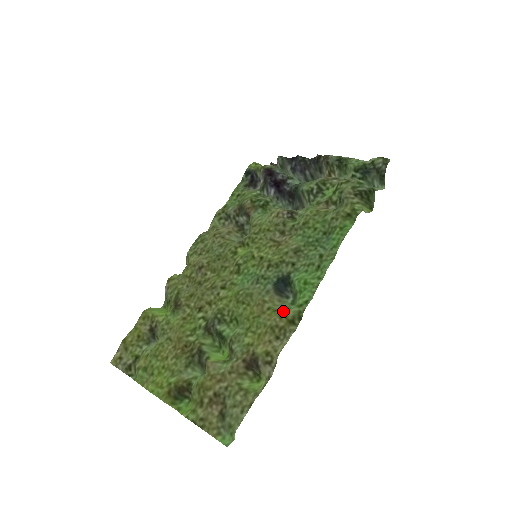
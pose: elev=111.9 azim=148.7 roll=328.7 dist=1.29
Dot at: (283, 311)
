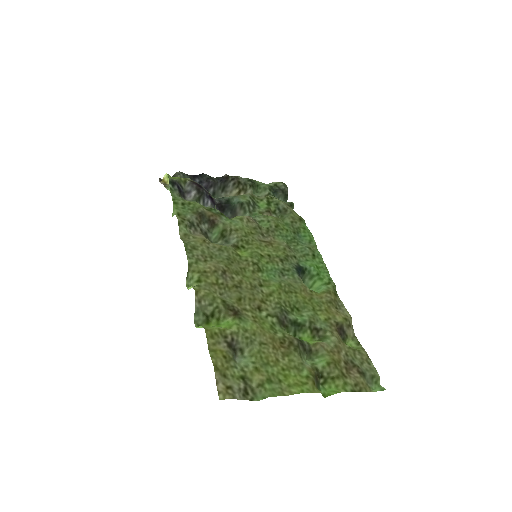
Dot at: occluded
